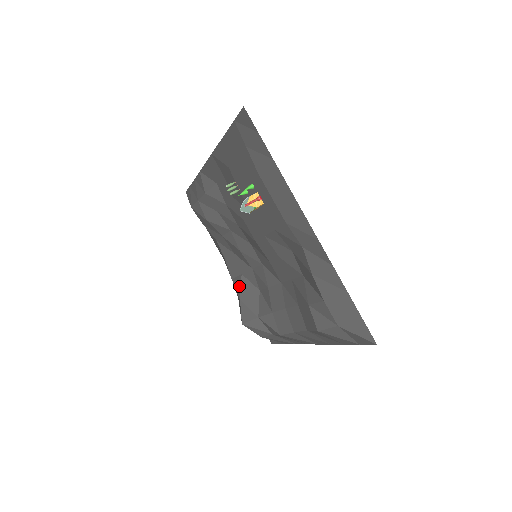
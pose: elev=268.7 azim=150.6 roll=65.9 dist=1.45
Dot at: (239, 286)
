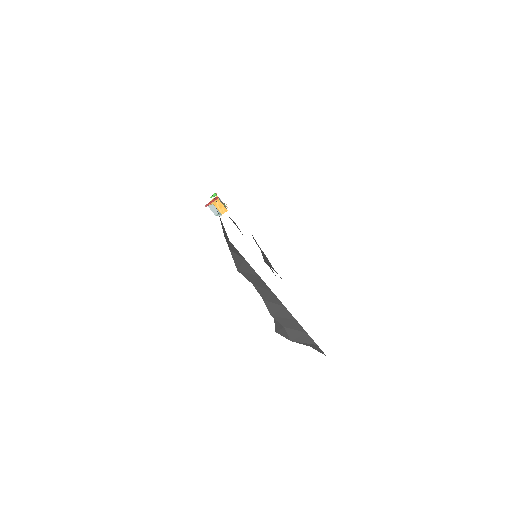
Dot at: occluded
